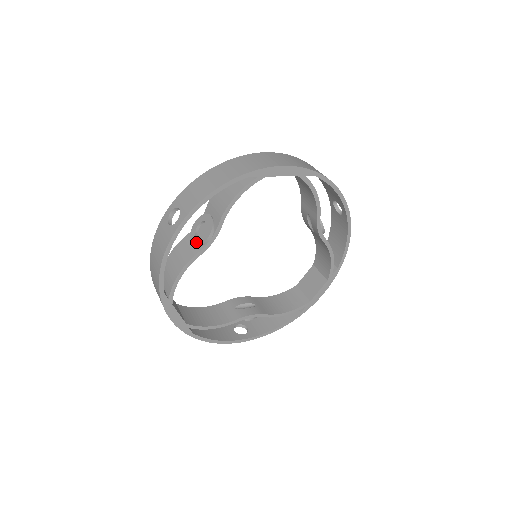
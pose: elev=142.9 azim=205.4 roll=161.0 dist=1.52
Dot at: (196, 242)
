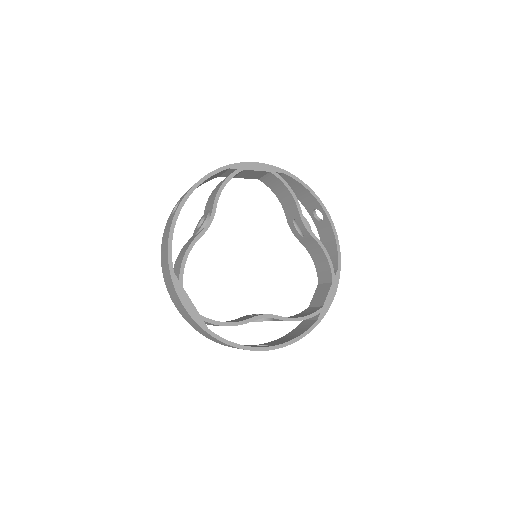
Dot at: (197, 230)
